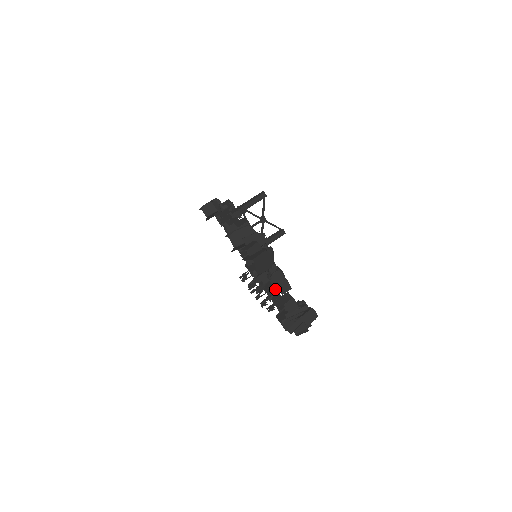
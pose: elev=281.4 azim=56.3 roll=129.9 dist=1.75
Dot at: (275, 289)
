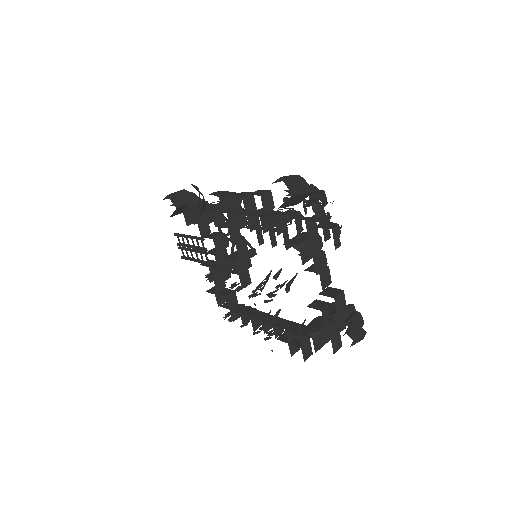
Dot at: (266, 313)
